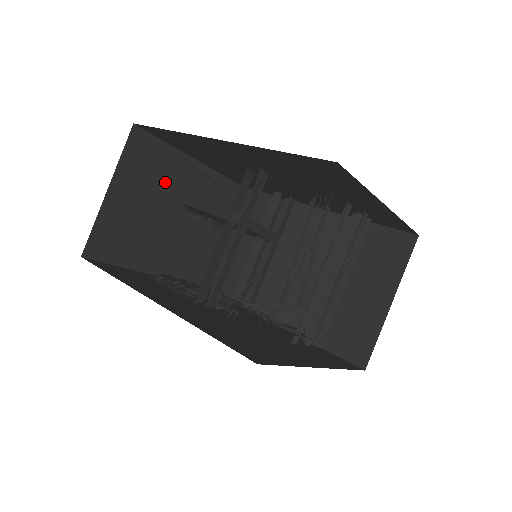
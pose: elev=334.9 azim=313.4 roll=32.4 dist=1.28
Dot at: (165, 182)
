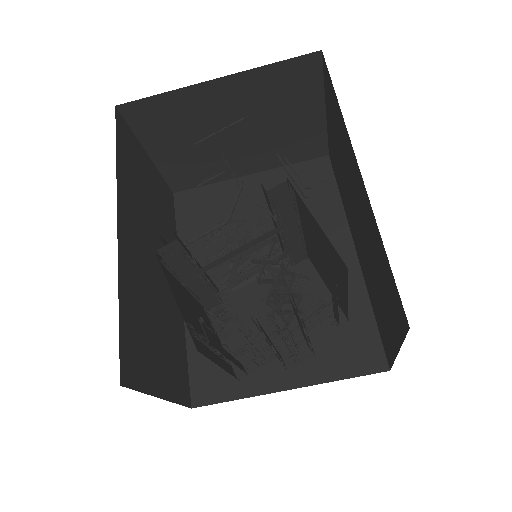
Dot at: (197, 118)
